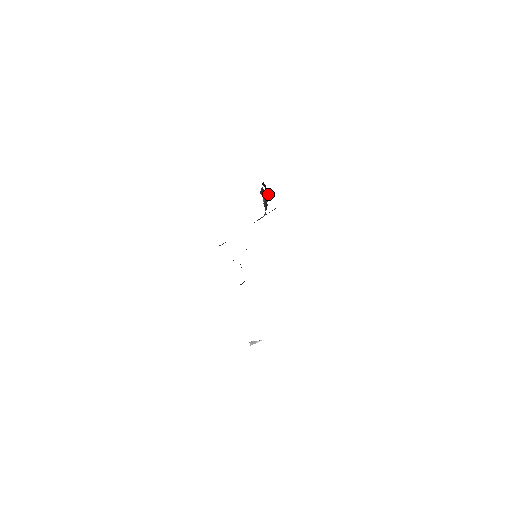
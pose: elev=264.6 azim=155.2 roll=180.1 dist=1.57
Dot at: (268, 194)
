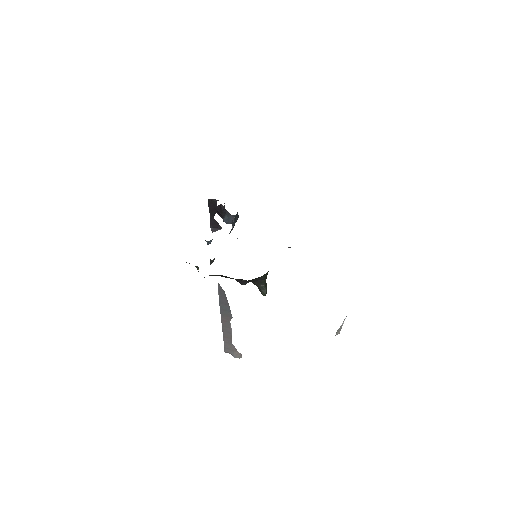
Dot at: (222, 214)
